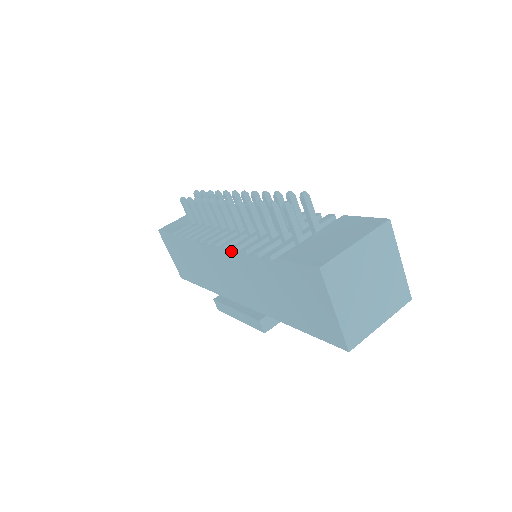
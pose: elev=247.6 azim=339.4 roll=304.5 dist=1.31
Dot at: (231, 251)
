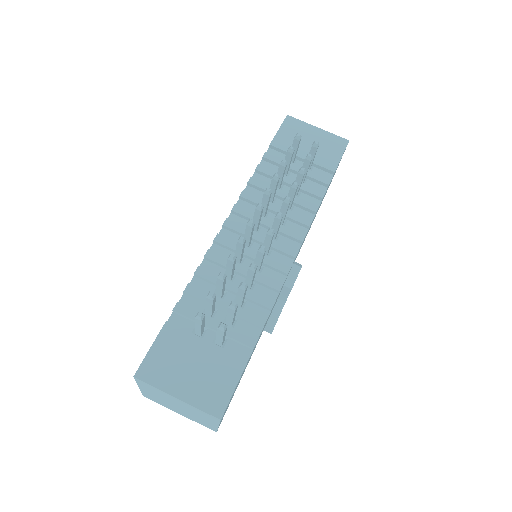
Dot at: (209, 250)
